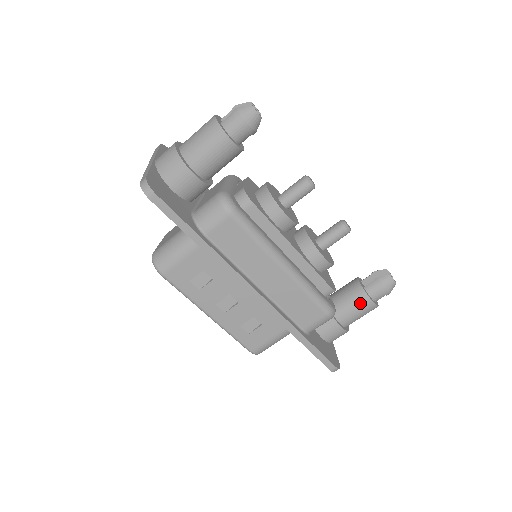
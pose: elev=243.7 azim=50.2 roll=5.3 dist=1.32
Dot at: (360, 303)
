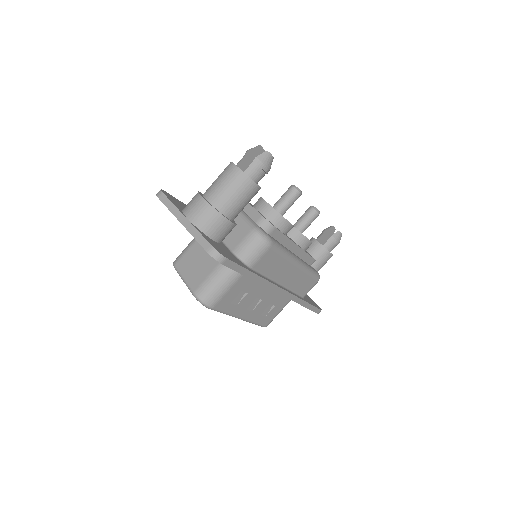
Dot at: (324, 258)
